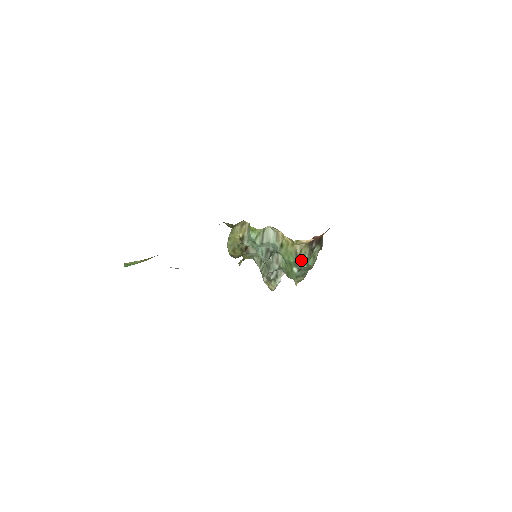
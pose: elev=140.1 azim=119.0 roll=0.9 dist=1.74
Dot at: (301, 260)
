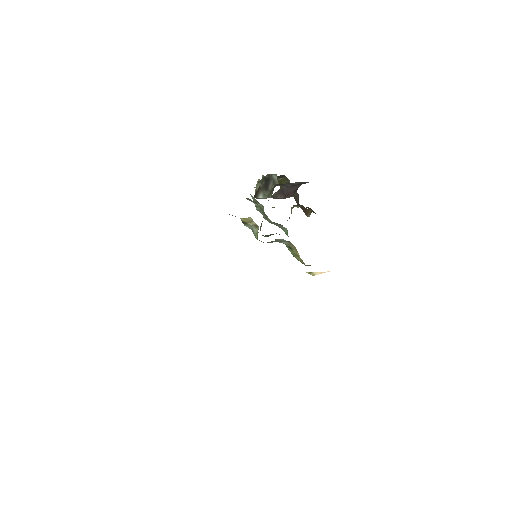
Dot at: occluded
